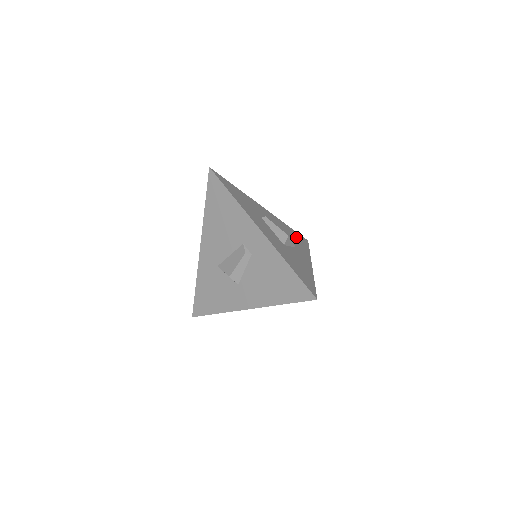
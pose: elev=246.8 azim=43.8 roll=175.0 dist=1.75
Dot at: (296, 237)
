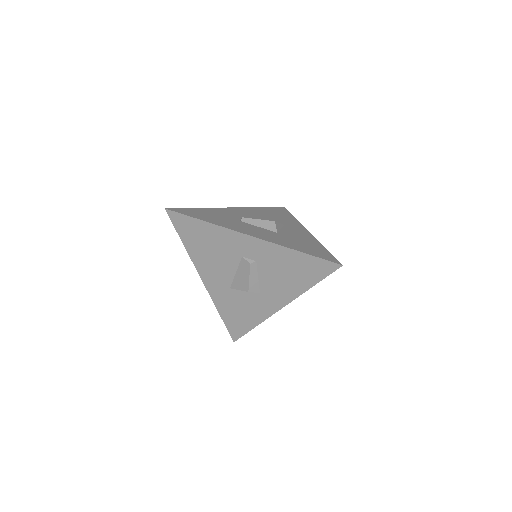
Dot at: (275, 213)
